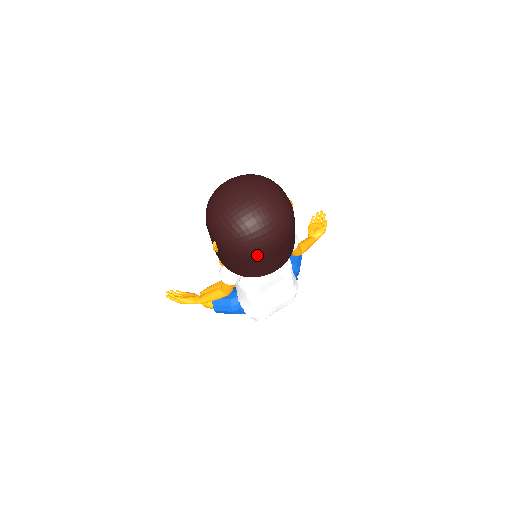
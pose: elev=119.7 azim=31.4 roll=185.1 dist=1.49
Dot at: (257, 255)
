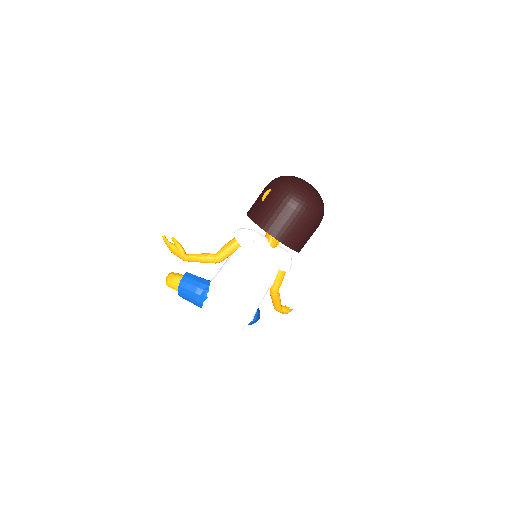
Dot at: (296, 207)
